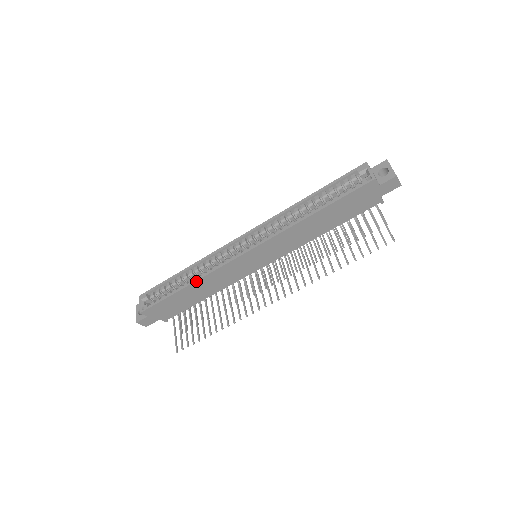
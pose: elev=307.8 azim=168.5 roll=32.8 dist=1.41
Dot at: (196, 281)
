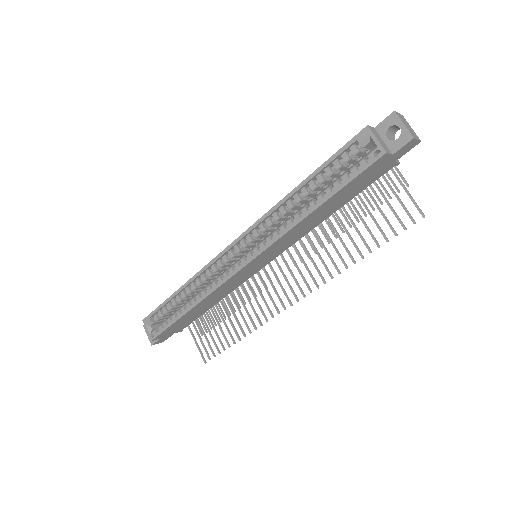
Dot at: (198, 303)
